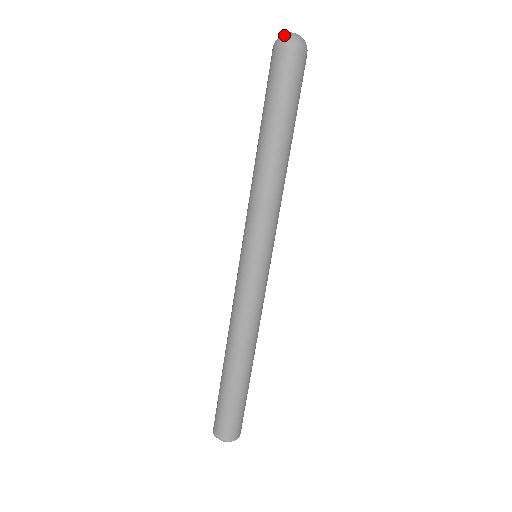
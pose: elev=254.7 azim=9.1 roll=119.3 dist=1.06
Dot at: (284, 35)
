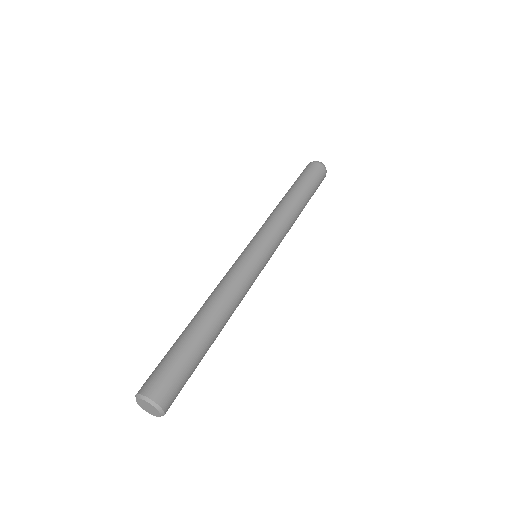
Dot at: occluded
